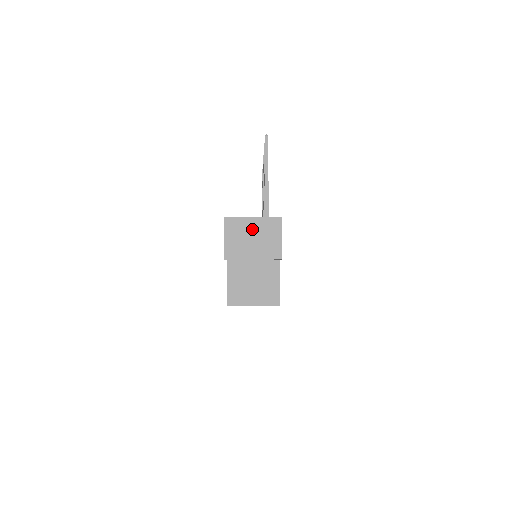
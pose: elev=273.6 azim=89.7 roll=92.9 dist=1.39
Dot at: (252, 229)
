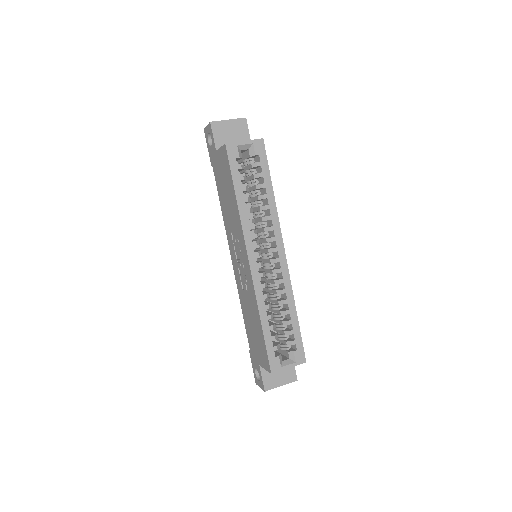
Dot at: occluded
